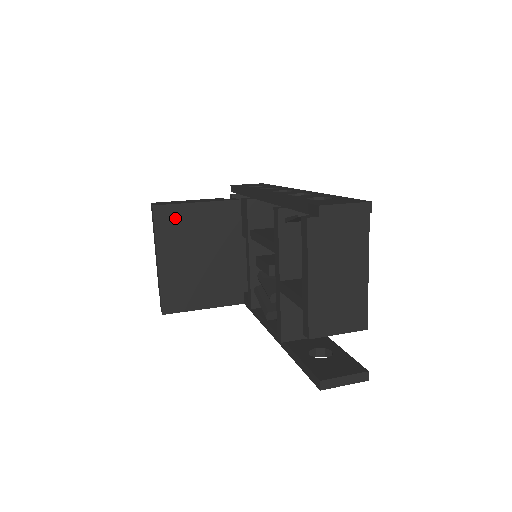
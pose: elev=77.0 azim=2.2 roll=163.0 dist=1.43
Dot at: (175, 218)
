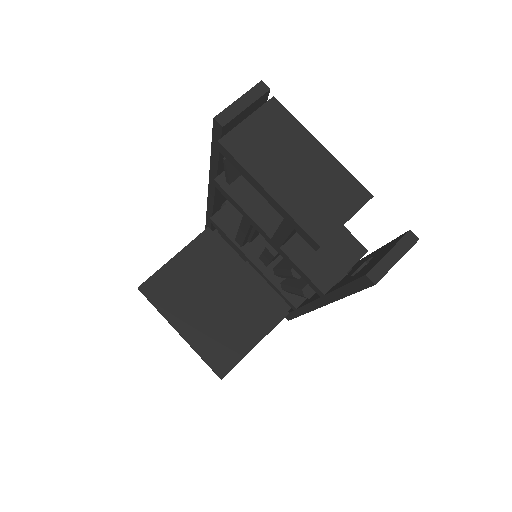
Dot at: (165, 284)
